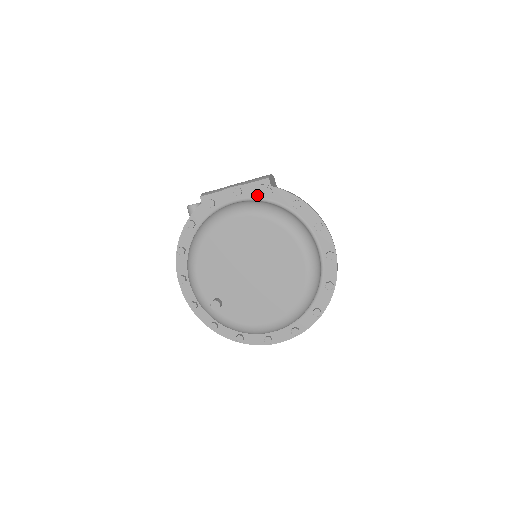
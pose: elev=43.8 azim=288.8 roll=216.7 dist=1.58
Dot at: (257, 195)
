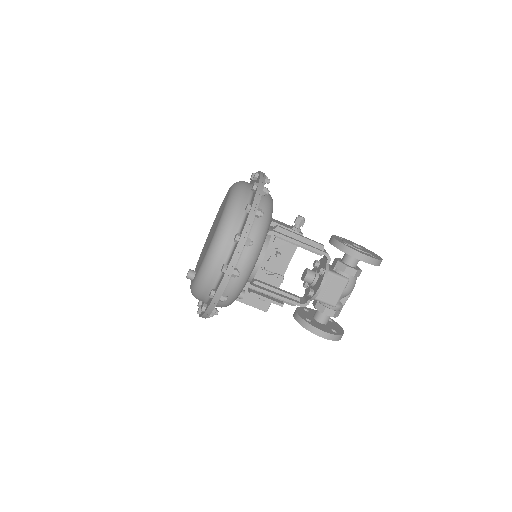
Dot at: occluded
